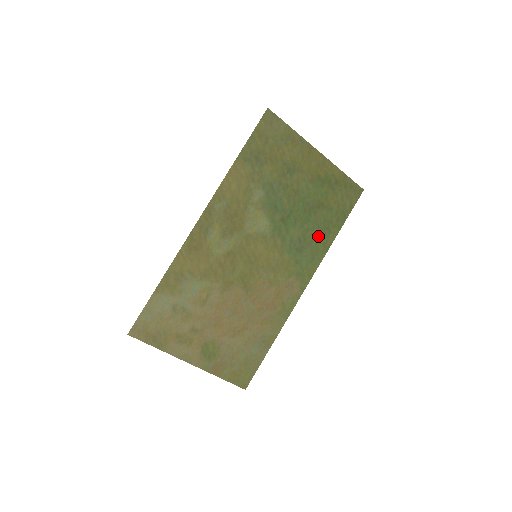
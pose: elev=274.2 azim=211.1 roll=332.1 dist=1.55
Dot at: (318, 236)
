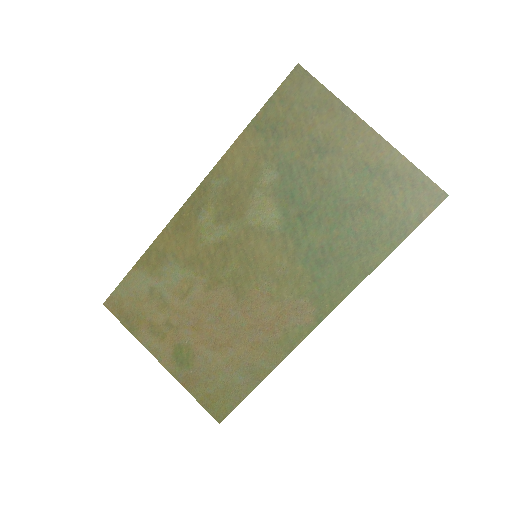
Dot at: (354, 250)
